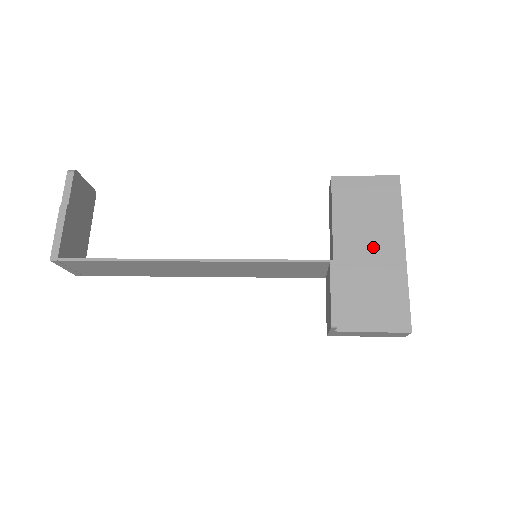
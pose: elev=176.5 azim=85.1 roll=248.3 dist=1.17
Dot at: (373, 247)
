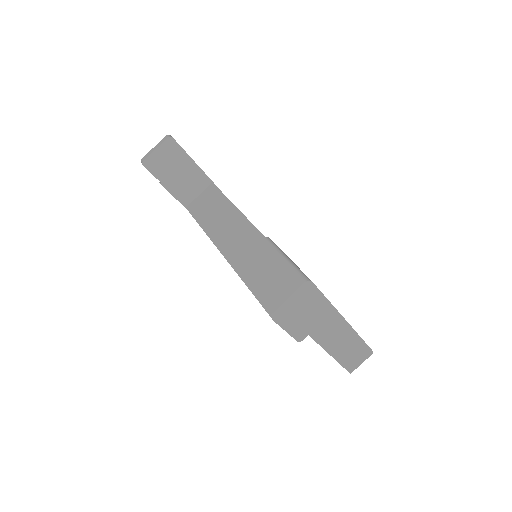
Dot at: occluded
